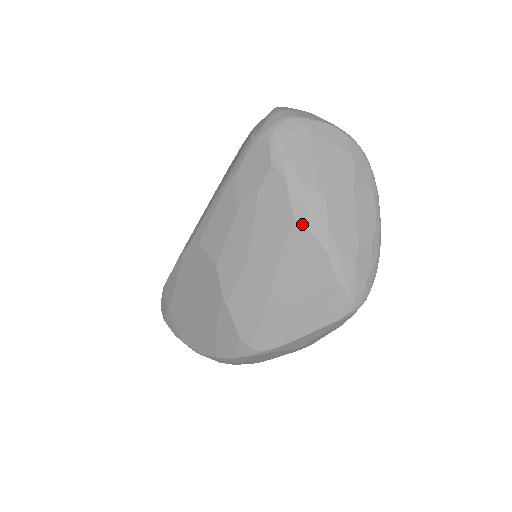
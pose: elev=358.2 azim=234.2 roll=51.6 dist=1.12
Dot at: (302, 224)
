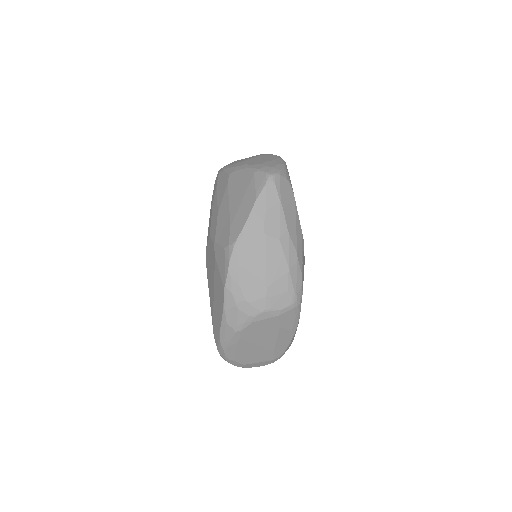
Dot at: (232, 172)
